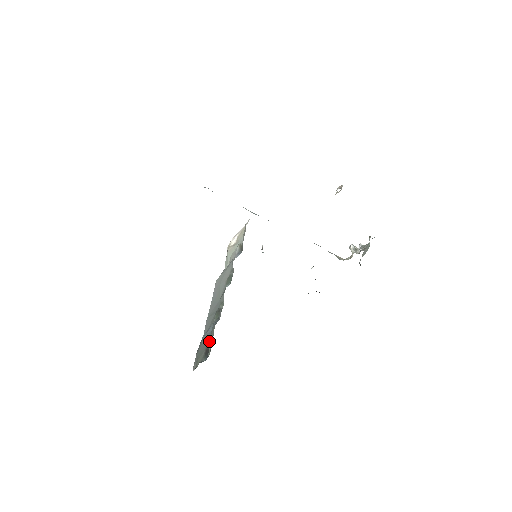
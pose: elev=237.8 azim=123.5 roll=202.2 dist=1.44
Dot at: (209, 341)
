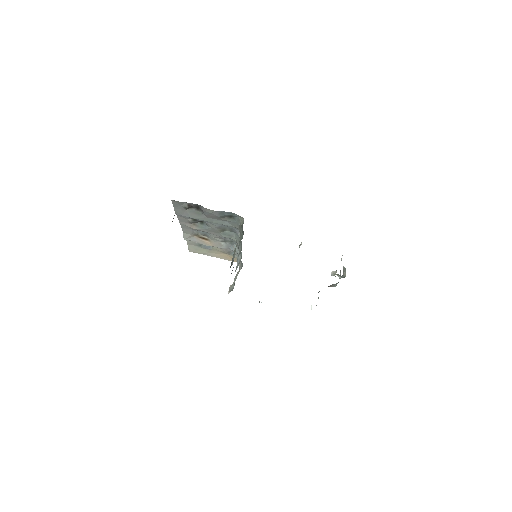
Dot at: occluded
